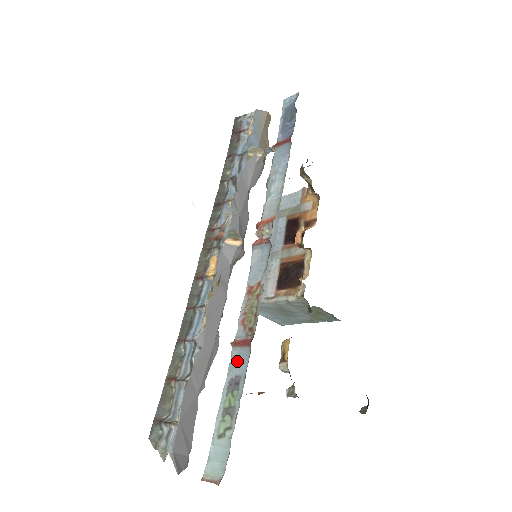
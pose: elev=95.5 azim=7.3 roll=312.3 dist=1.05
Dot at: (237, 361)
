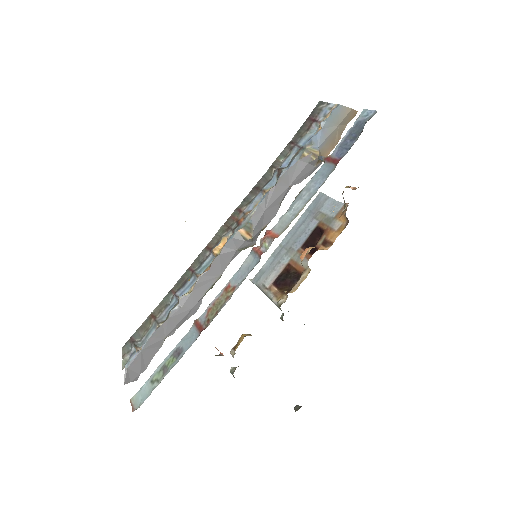
Dot at: (189, 337)
